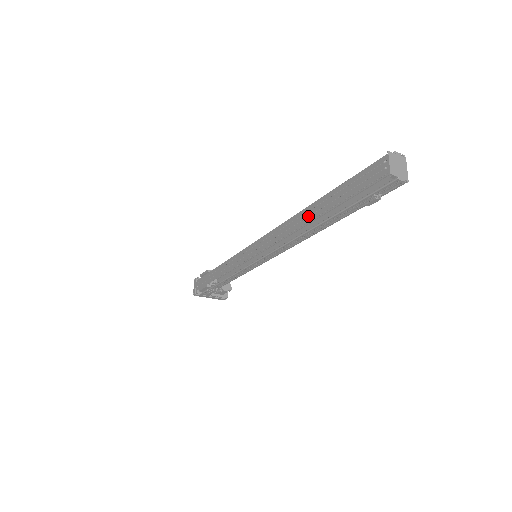
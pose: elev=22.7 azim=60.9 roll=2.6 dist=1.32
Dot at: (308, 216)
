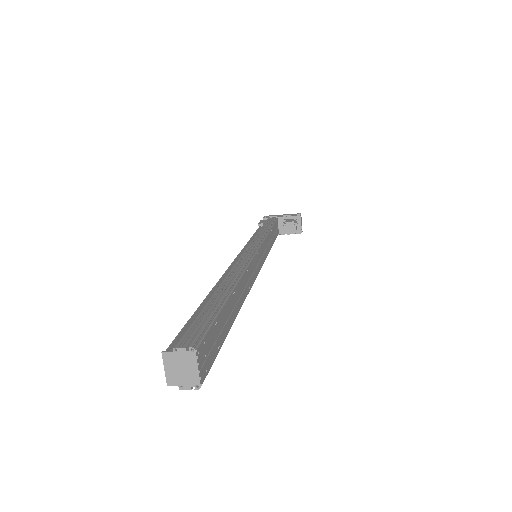
Dot at: occluded
